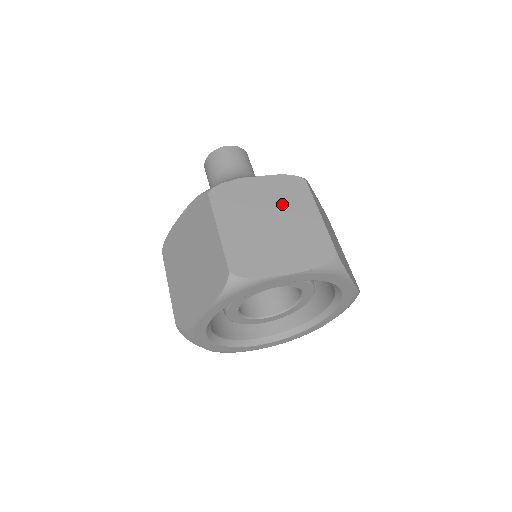
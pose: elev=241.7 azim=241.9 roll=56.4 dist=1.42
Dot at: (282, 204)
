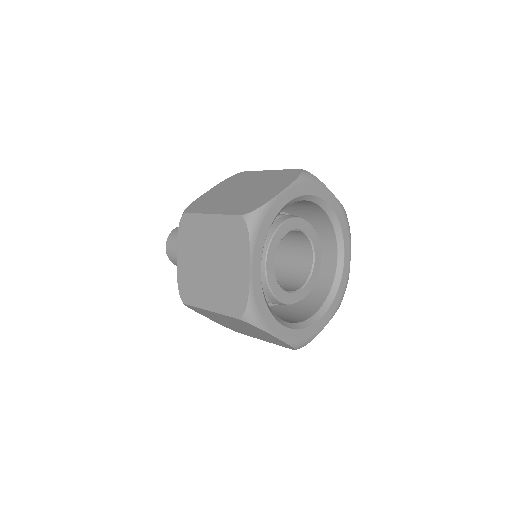
Dot at: (240, 184)
